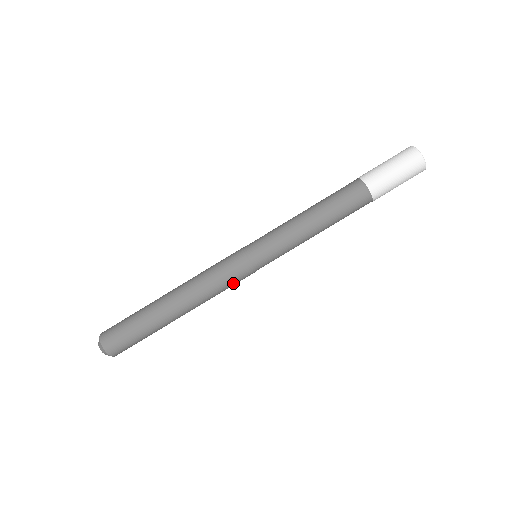
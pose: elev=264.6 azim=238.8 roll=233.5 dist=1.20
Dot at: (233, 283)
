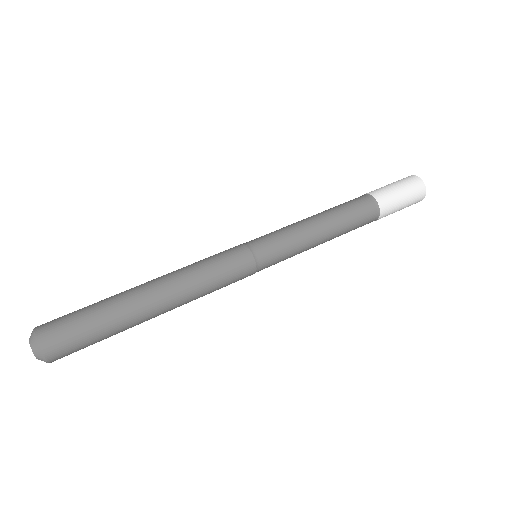
Dot at: (225, 268)
